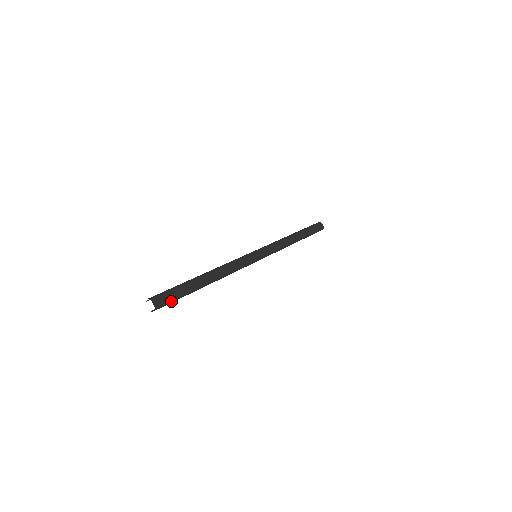
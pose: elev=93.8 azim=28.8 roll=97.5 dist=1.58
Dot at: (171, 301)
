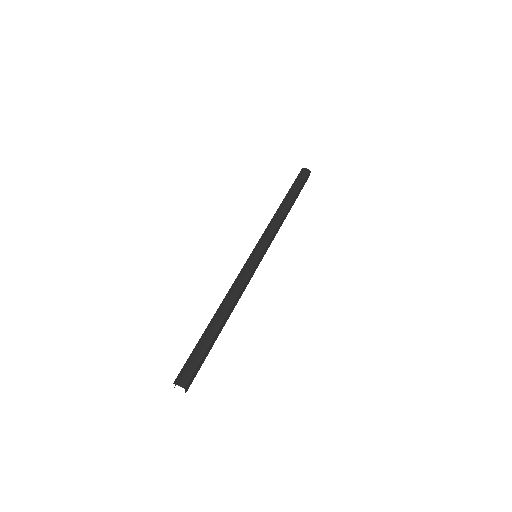
Dot at: (195, 368)
